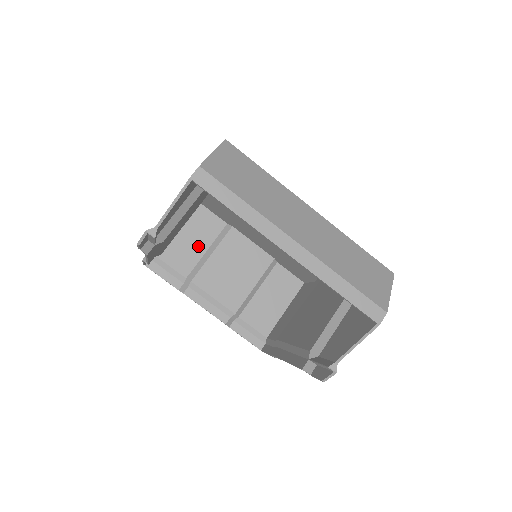
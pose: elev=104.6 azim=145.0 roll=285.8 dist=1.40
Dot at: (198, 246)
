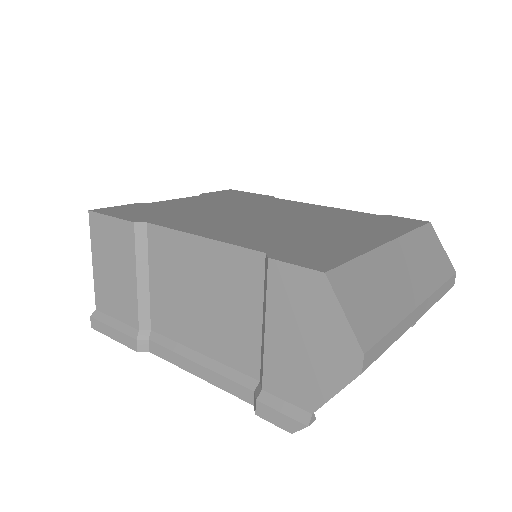
Dot at: occluded
